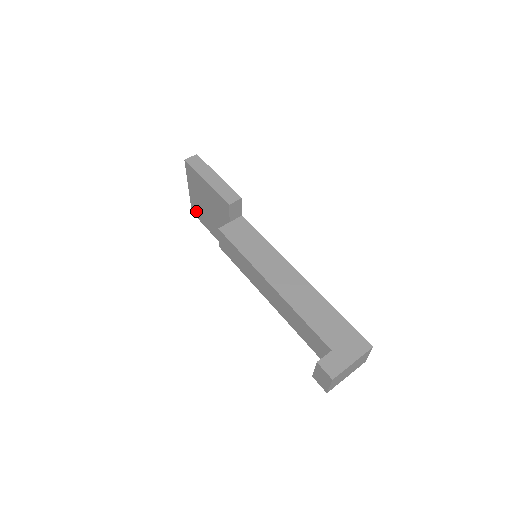
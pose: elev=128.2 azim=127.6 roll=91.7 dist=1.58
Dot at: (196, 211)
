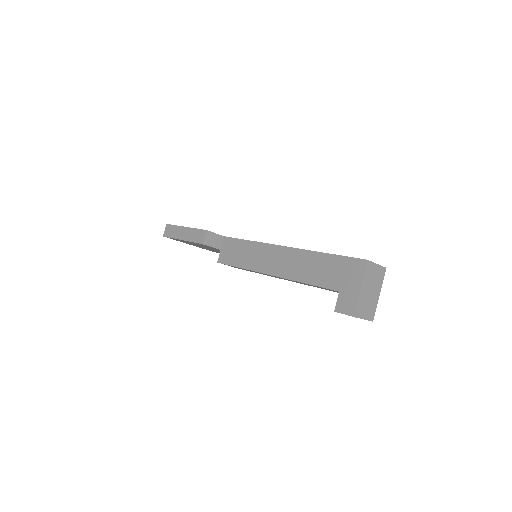
Dot at: (213, 251)
